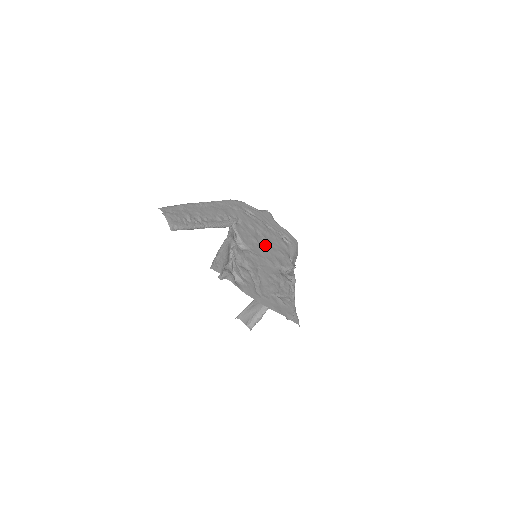
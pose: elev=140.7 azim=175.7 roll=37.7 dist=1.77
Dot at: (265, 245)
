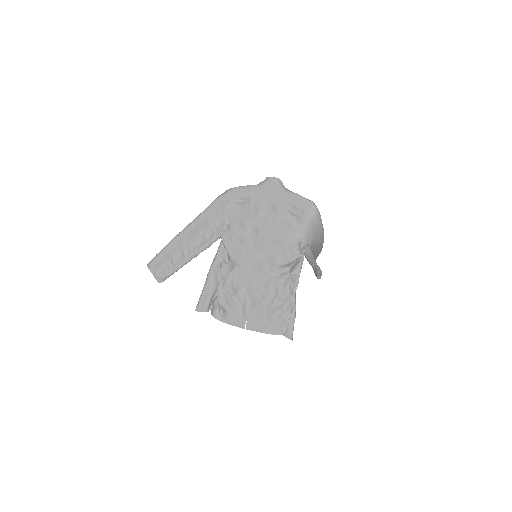
Dot at: (260, 243)
